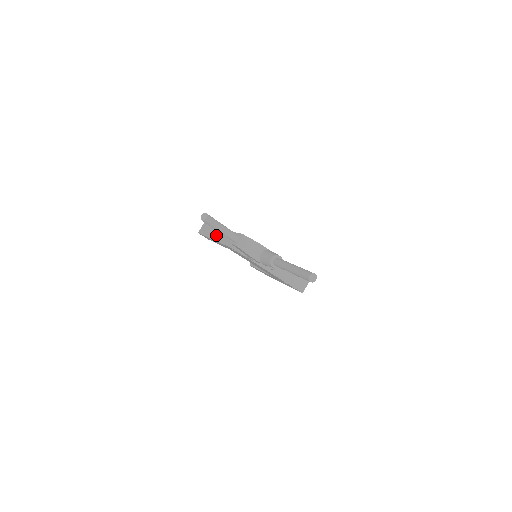
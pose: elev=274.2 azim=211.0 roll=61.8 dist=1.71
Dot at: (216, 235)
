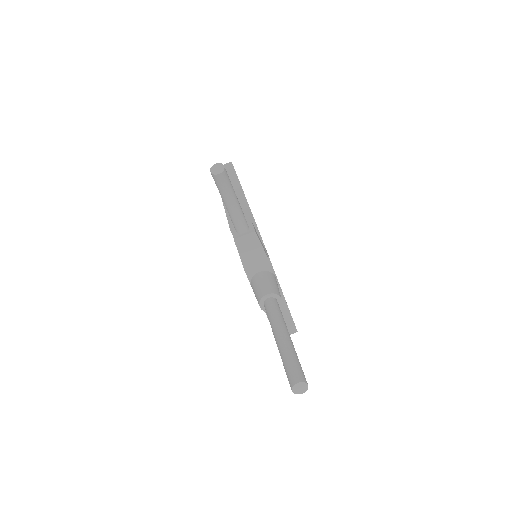
Dot at: occluded
